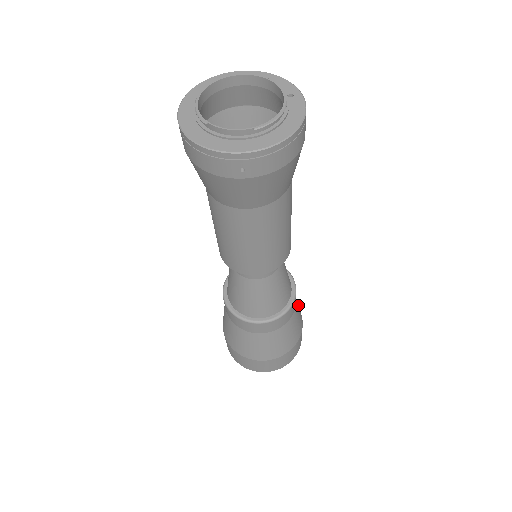
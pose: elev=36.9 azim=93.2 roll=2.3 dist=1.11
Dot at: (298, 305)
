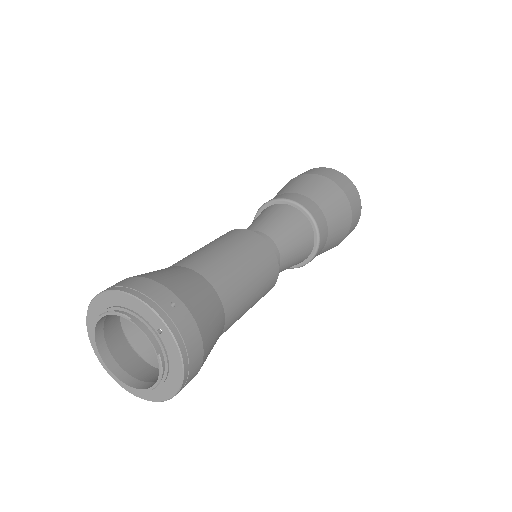
Dot at: (335, 208)
